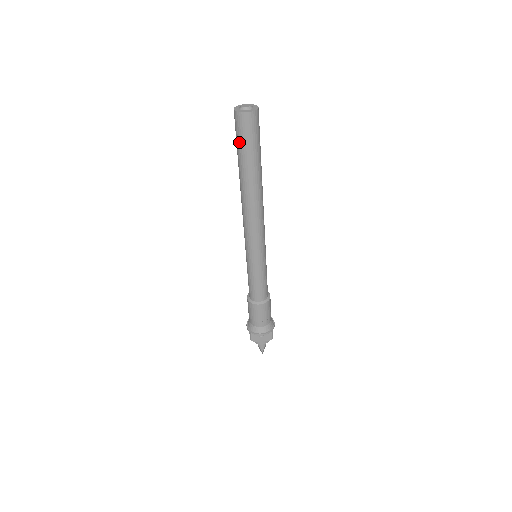
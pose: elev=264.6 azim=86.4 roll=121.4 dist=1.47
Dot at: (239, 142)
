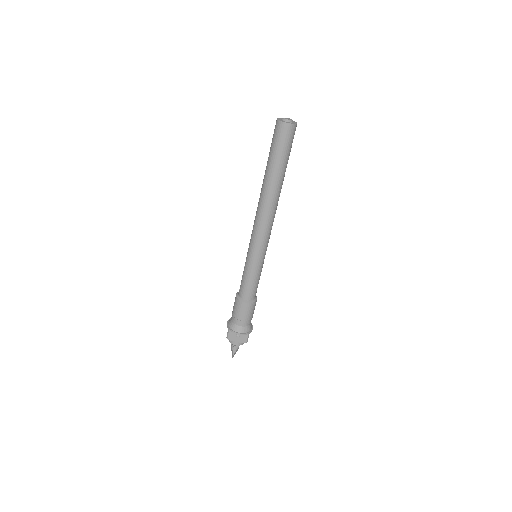
Dot at: (273, 147)
